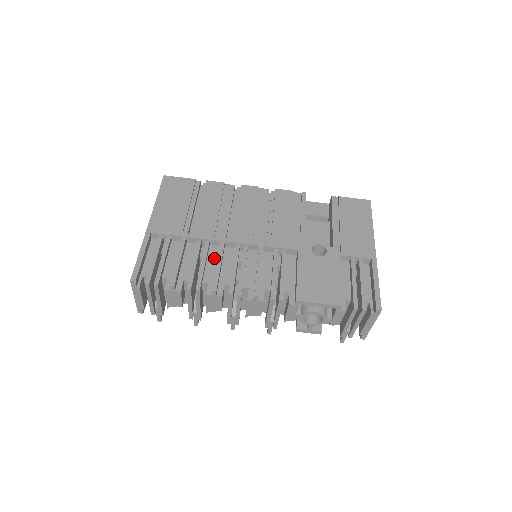
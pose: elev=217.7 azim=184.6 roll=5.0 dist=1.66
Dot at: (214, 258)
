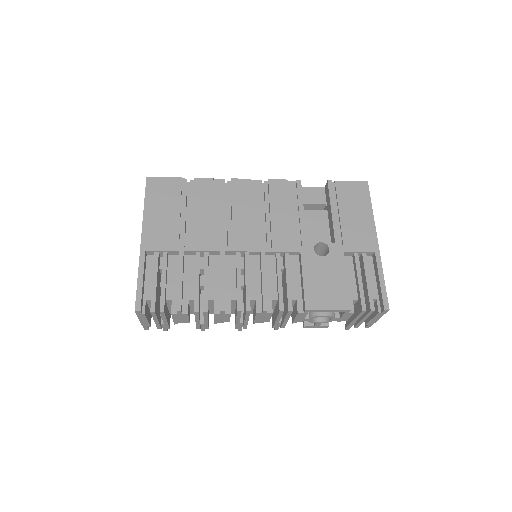
Dot at: (216, 270)
